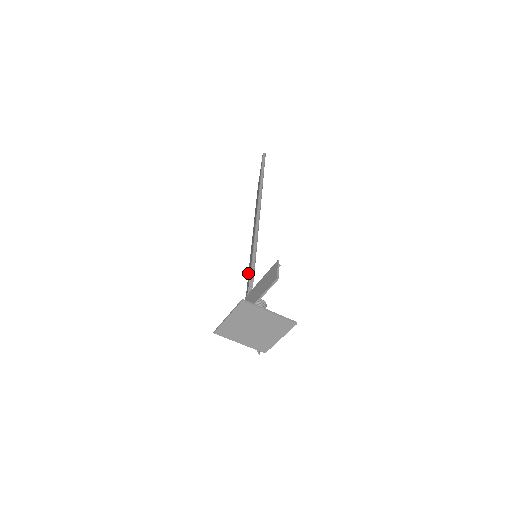
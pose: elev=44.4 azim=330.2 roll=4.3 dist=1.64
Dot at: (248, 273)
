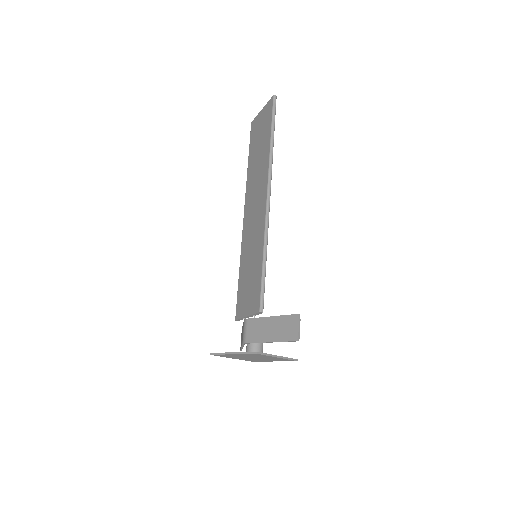
Dot at: (240, 264)
